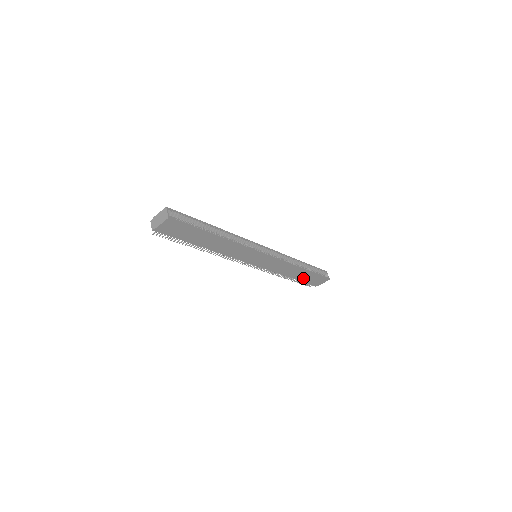
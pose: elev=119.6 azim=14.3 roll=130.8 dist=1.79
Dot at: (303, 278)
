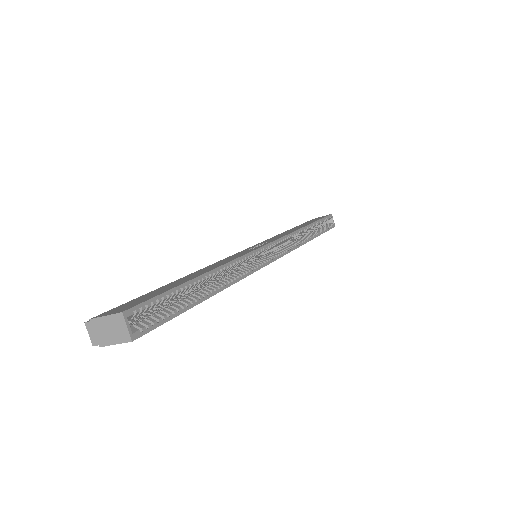
Dot at: occluded
